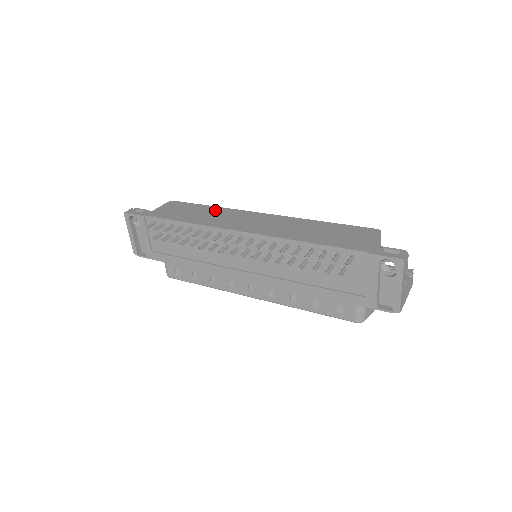
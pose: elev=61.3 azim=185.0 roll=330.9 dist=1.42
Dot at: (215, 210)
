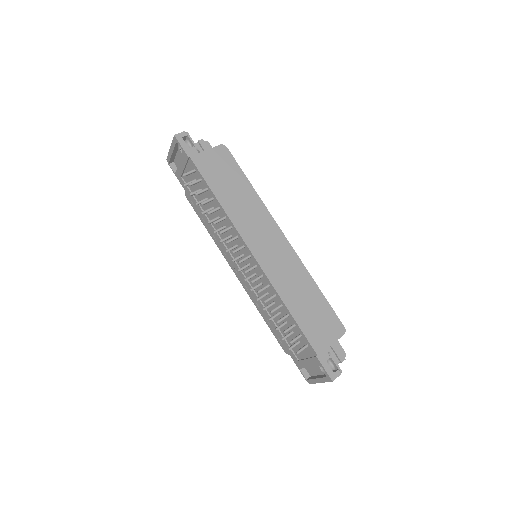
Dot at: (251, 197)
